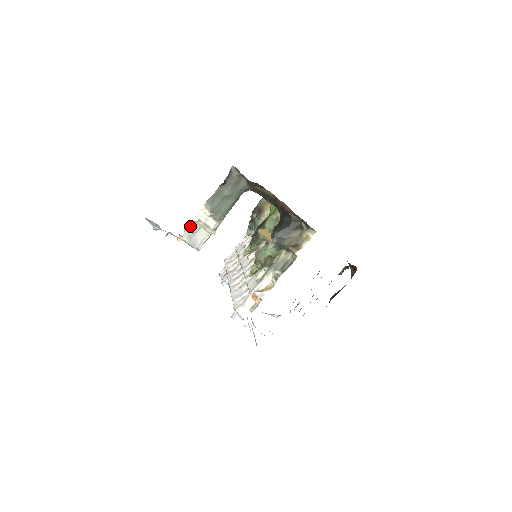
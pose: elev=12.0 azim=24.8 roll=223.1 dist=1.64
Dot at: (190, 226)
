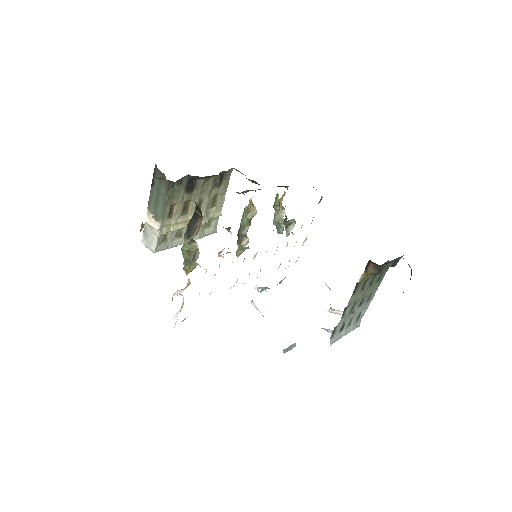
Dot at: (144, 230)
